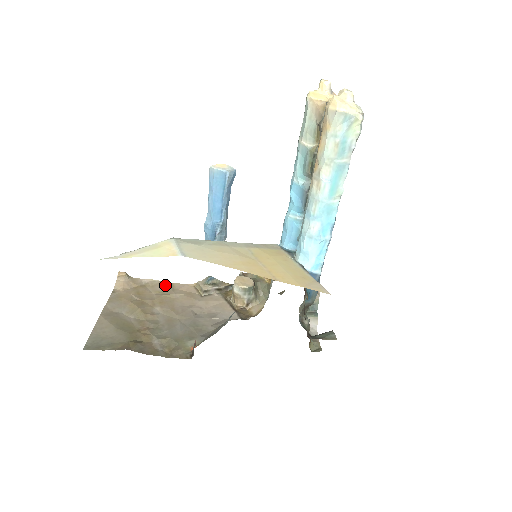
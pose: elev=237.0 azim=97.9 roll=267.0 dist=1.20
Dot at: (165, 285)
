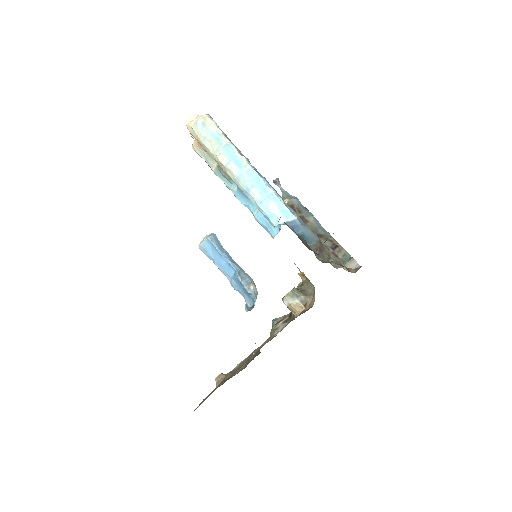
Dot at: occluded
